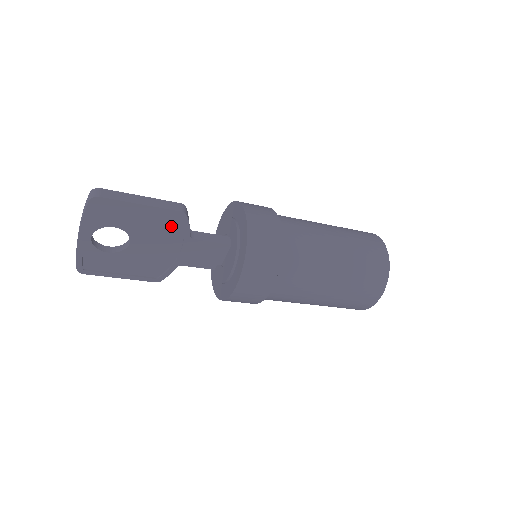
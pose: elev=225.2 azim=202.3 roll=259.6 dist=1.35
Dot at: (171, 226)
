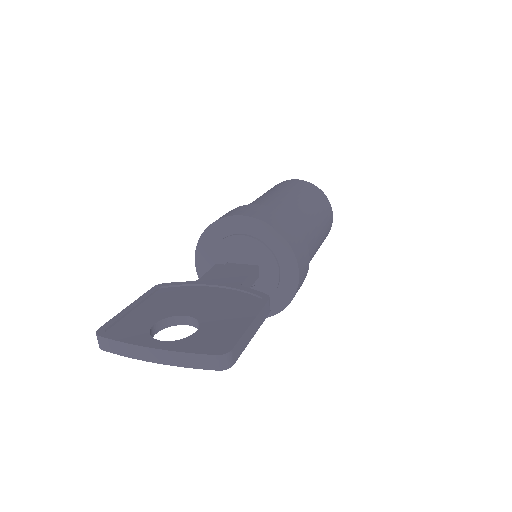
Dot at: occluded
